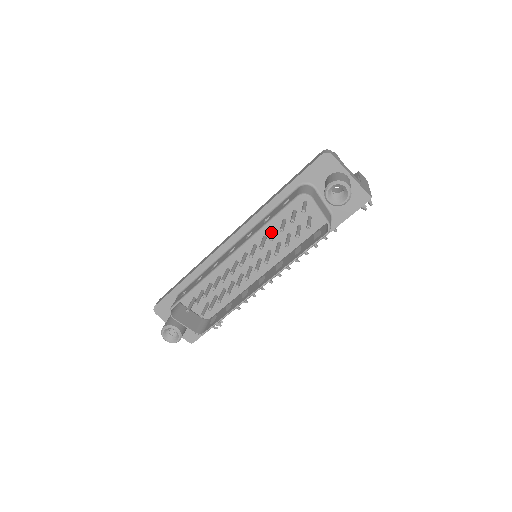
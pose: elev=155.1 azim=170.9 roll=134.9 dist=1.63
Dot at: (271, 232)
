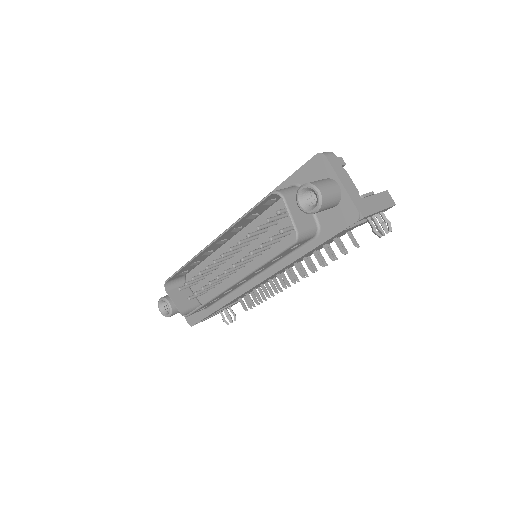
Dot at: occluded
